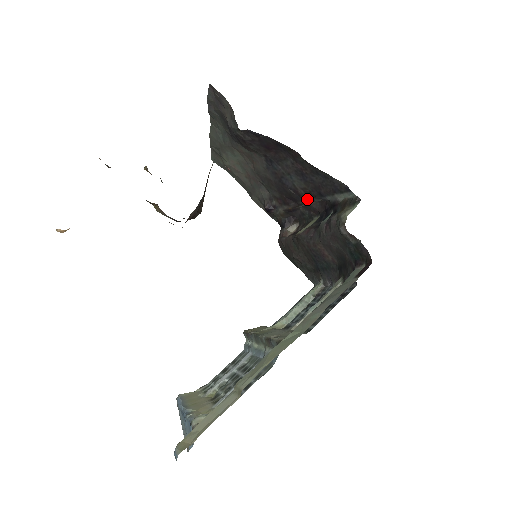
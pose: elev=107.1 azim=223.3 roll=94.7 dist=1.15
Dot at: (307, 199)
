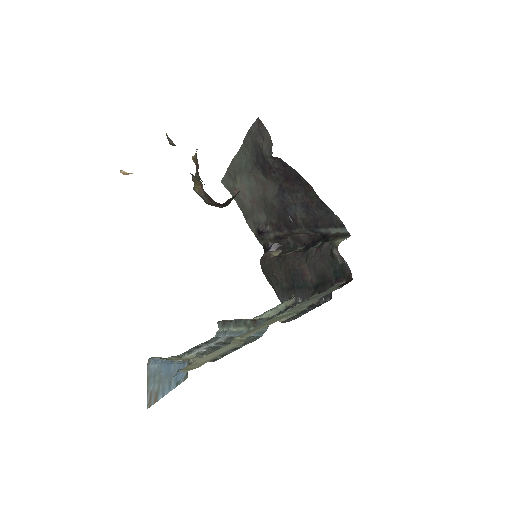
Dot at: (301, 229)
